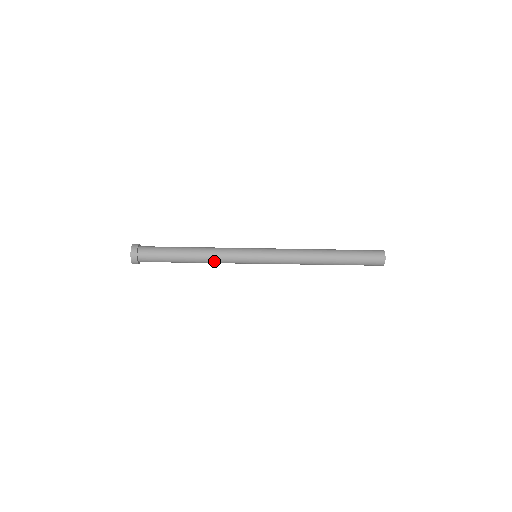
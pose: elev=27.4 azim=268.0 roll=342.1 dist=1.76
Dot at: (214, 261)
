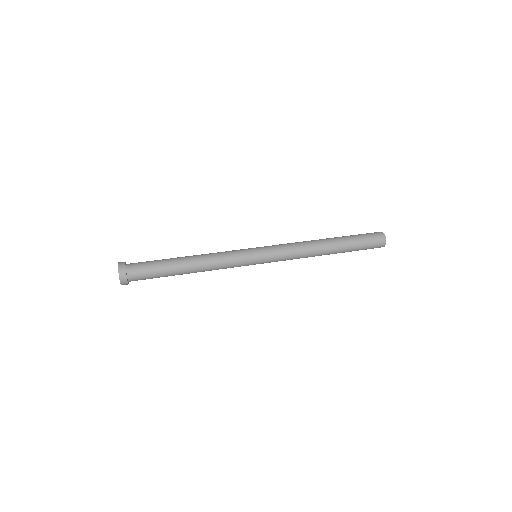
Dot at: occluded
